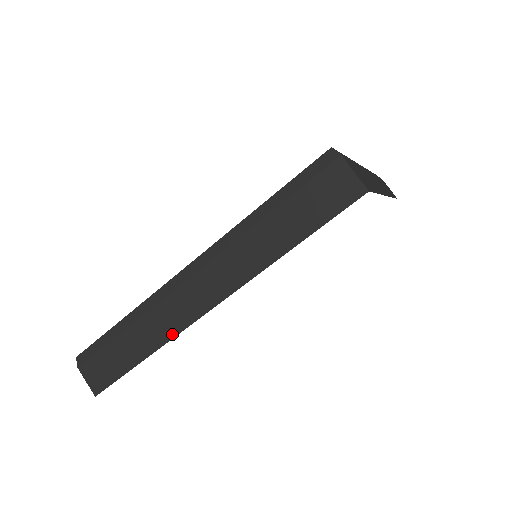
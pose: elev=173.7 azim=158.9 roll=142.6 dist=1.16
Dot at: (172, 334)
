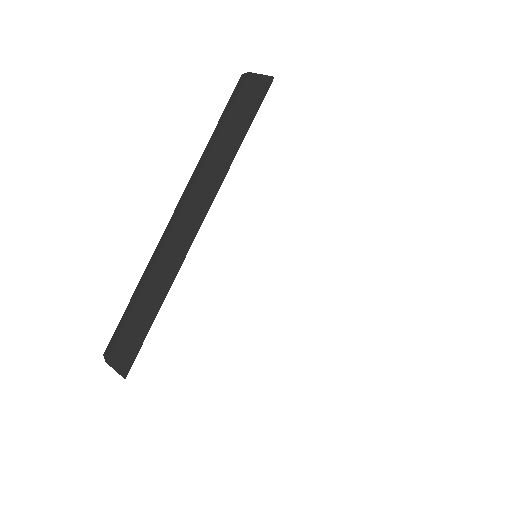
Dot at: (176, 271)
